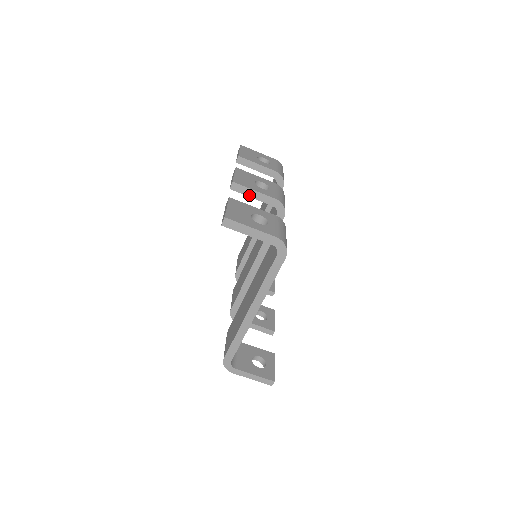
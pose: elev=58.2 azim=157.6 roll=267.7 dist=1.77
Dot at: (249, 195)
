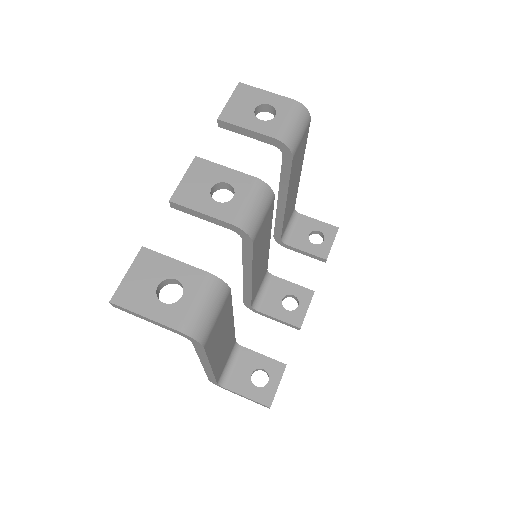
Dot at: (197, 216)
